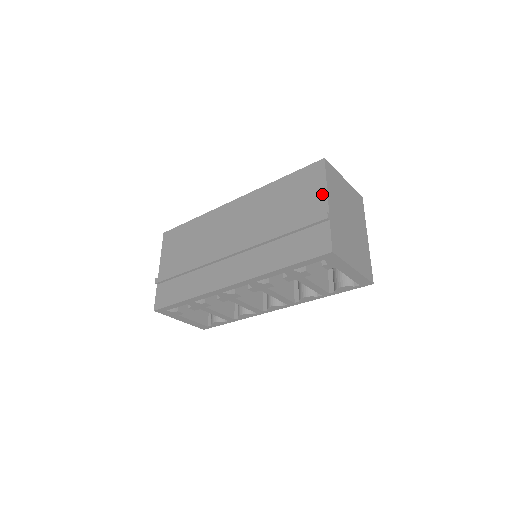
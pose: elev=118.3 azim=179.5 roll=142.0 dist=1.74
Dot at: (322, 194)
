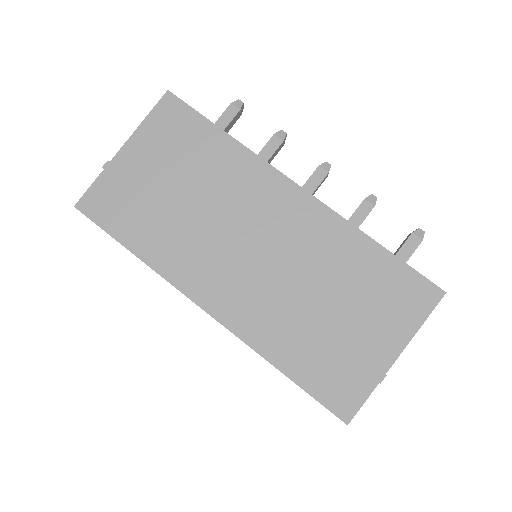
Dot at: (401, 339)
